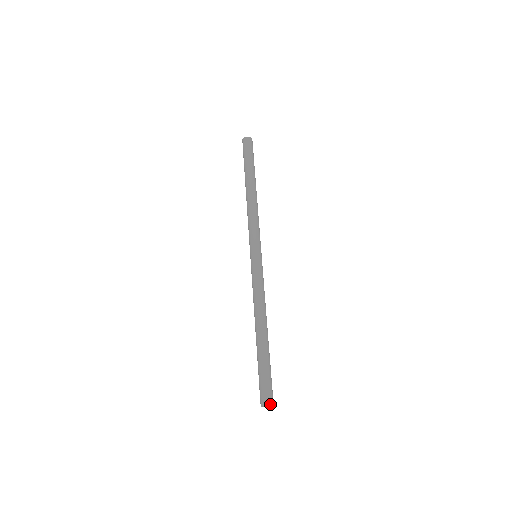
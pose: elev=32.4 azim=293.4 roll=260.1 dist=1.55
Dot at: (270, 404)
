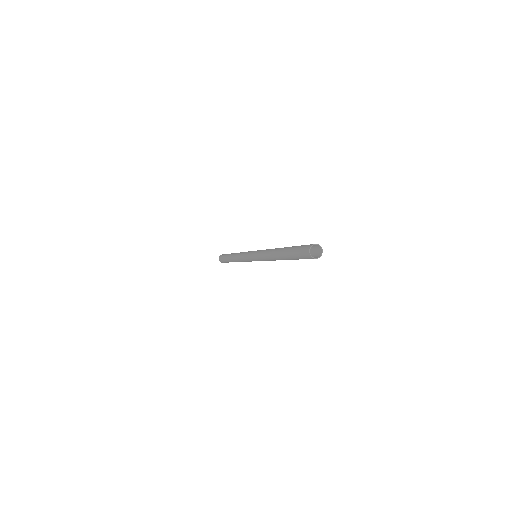
Dot at: (322, 249)
